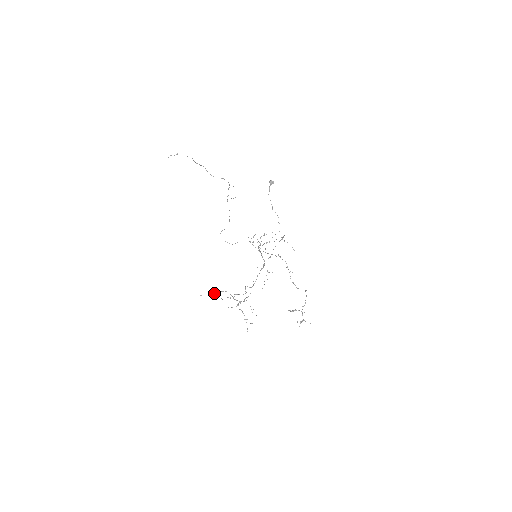
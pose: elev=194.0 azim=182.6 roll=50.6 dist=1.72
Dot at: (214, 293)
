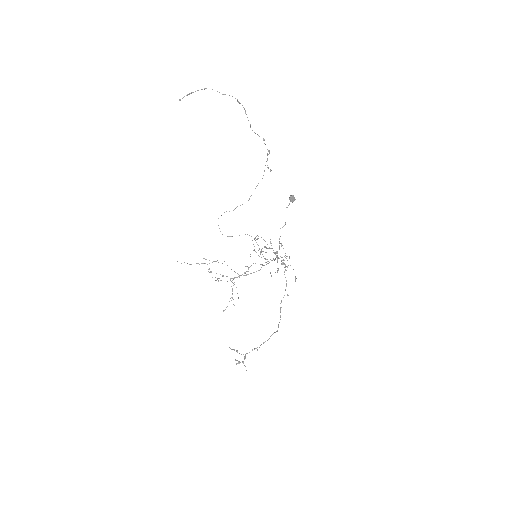
Dot at: (202, 263)
